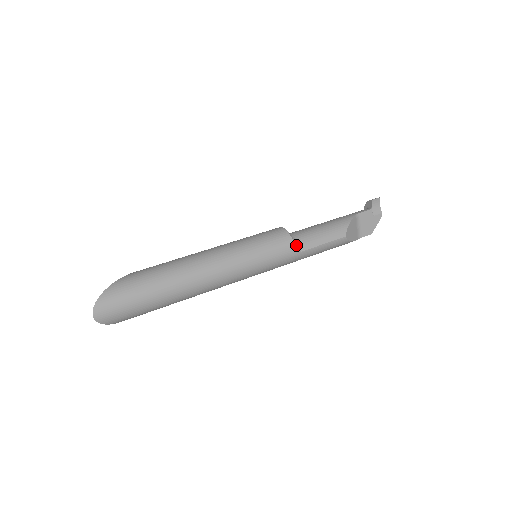
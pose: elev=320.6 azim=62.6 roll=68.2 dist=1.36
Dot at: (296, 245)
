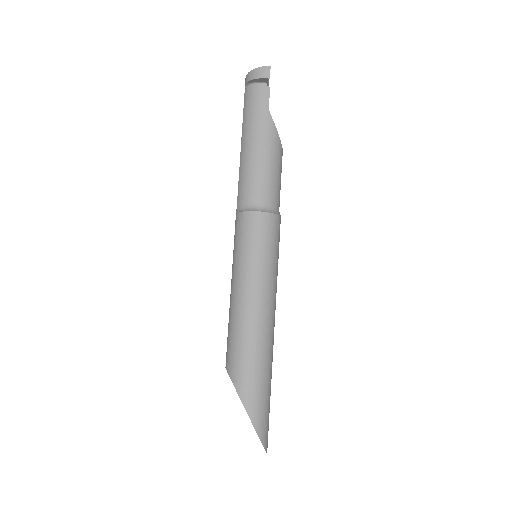
Dot at: (278, 213)
